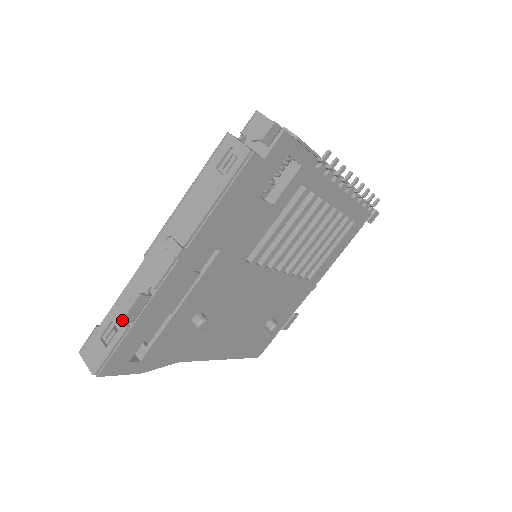
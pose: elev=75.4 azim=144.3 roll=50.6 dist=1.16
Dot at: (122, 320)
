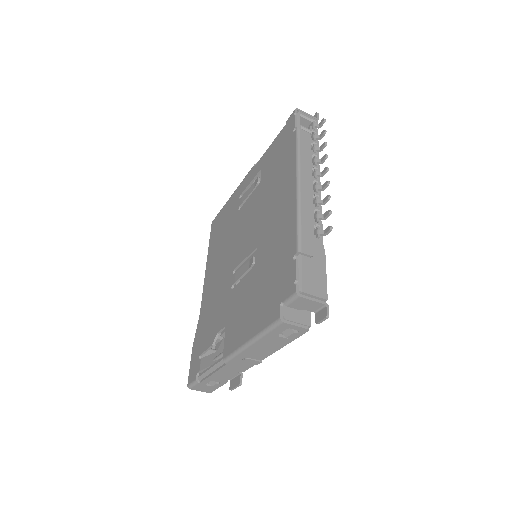
Dot at: occluded
